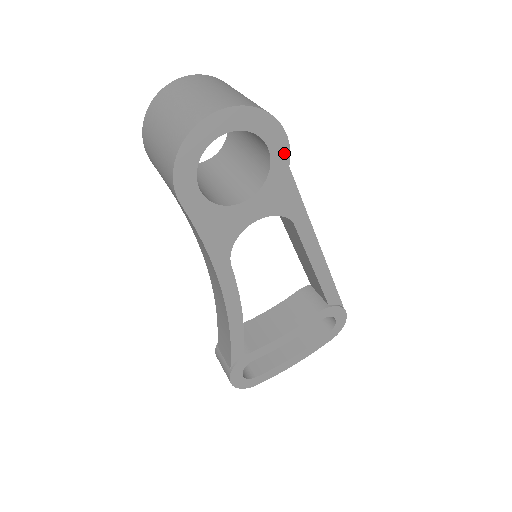
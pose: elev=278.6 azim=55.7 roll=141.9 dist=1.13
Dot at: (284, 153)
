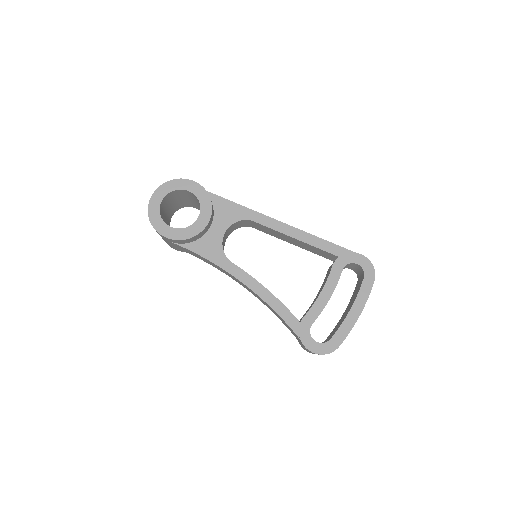
Dot at: (199, 188)
